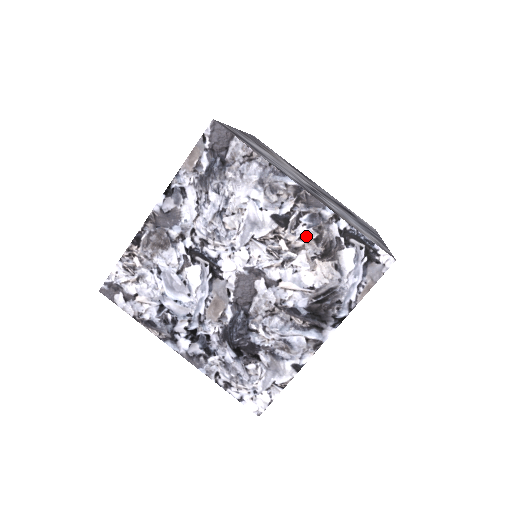
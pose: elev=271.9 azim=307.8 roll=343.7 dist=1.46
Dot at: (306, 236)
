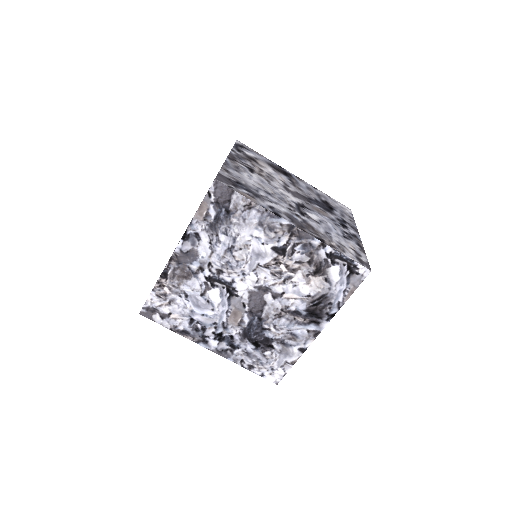
Dot at: (301, 260)
